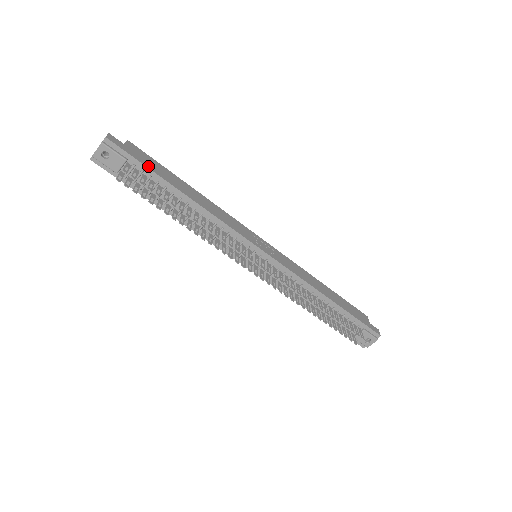
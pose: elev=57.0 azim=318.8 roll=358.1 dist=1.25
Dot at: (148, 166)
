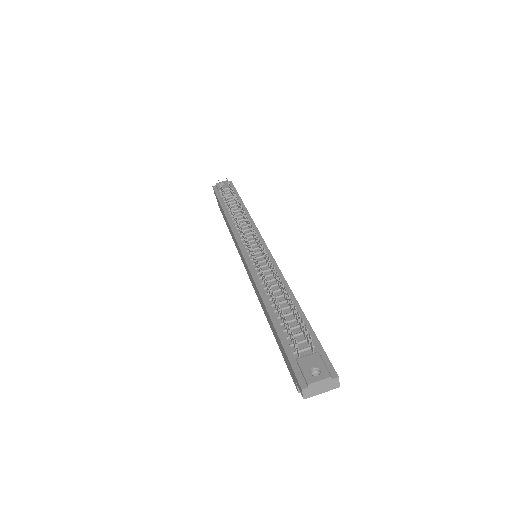
Dot at: occluded
